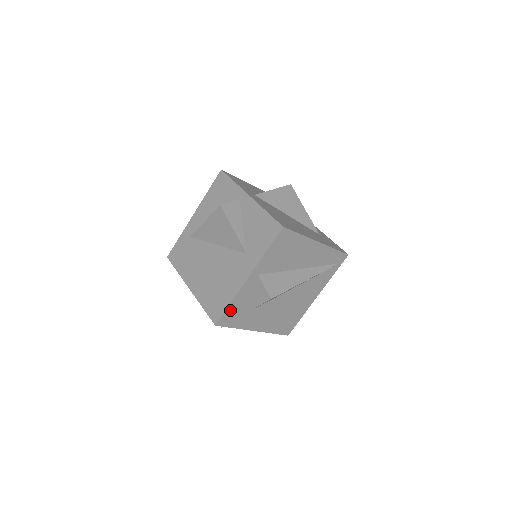
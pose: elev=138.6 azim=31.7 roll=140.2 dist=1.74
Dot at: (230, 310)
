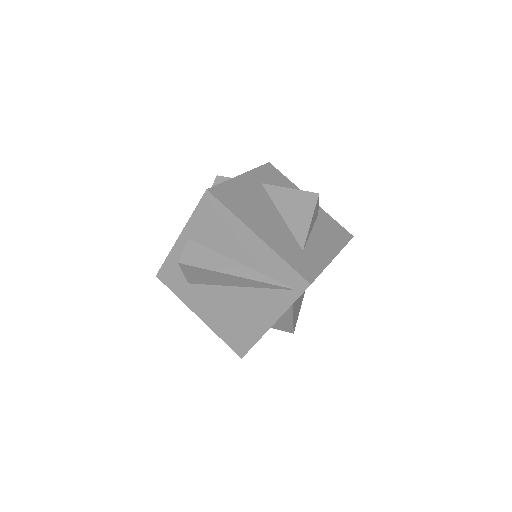
Dot at: (168, 267)
